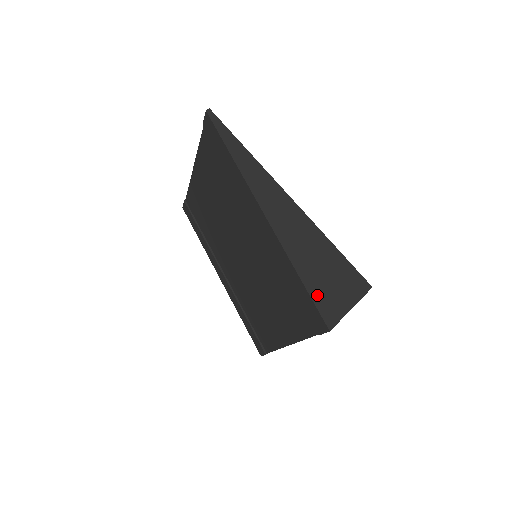
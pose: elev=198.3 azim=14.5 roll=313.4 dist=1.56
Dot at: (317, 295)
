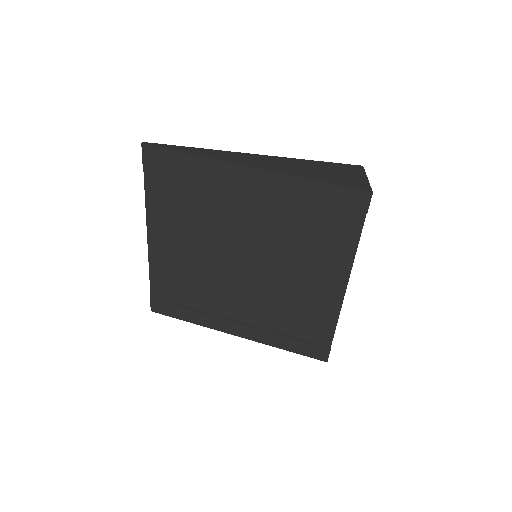
Dot at: (339, 182)
